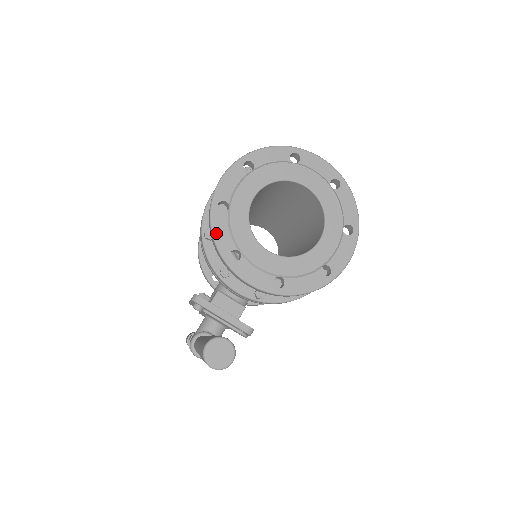
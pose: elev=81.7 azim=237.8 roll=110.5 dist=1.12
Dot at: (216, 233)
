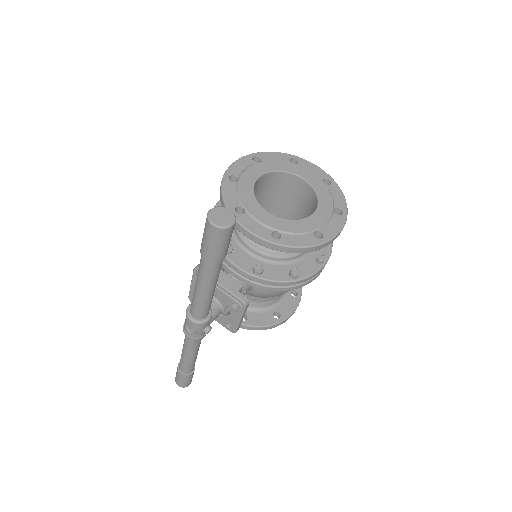
Dot at: (225, 194)
